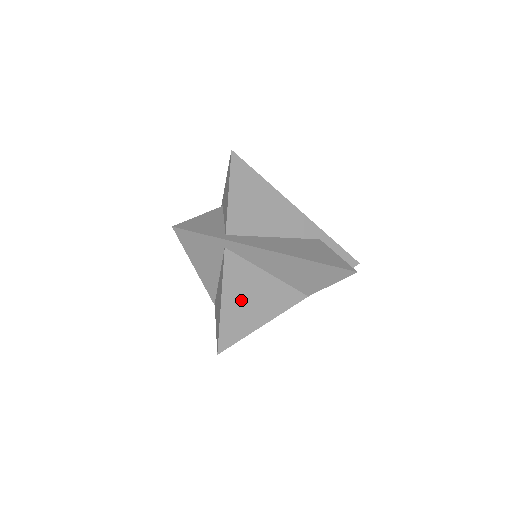
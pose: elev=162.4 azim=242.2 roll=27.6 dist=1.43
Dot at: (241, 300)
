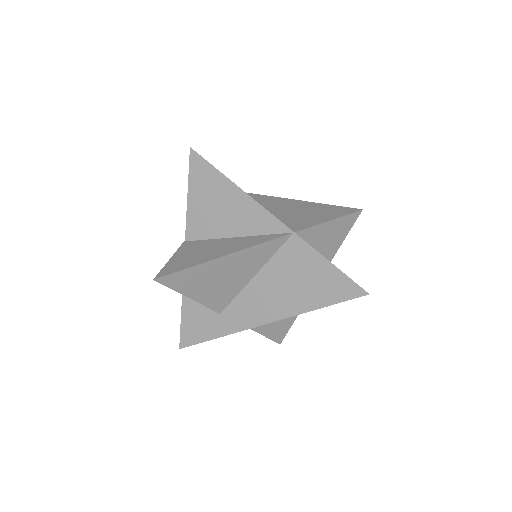
Dot at: occluded
